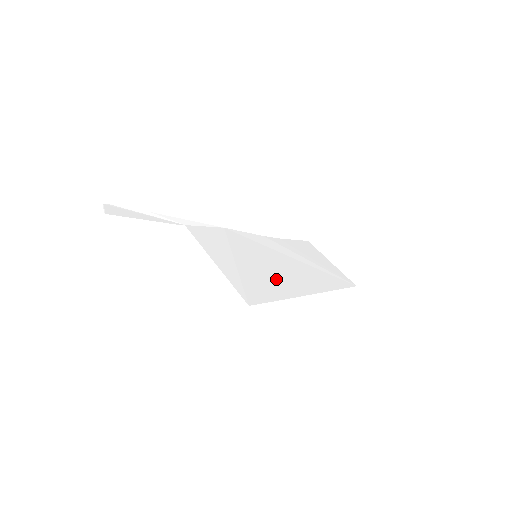
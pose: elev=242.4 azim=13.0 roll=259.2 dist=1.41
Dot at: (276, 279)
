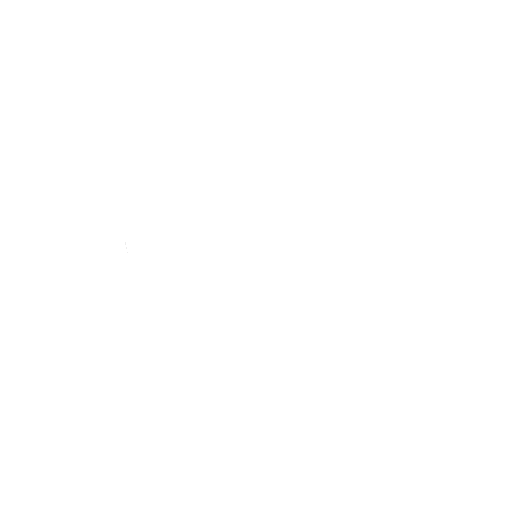
Dot at: (281, 299)
